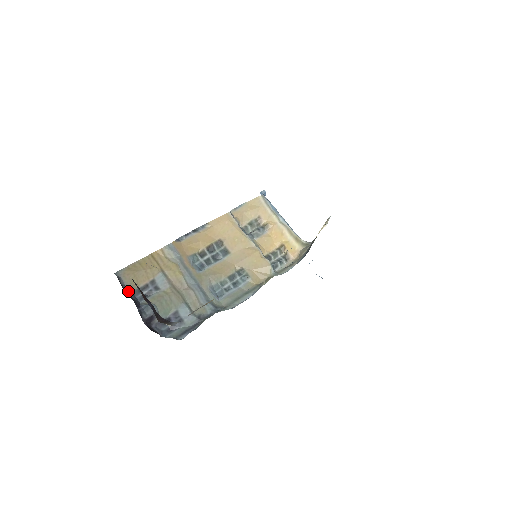
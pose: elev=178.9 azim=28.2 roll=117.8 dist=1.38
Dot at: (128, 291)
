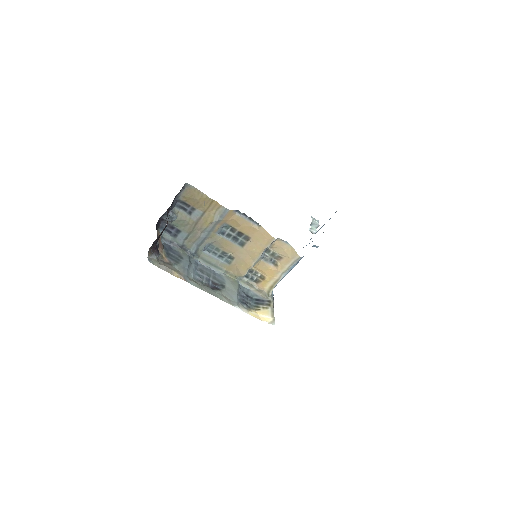
Dot at: (170, 207)
